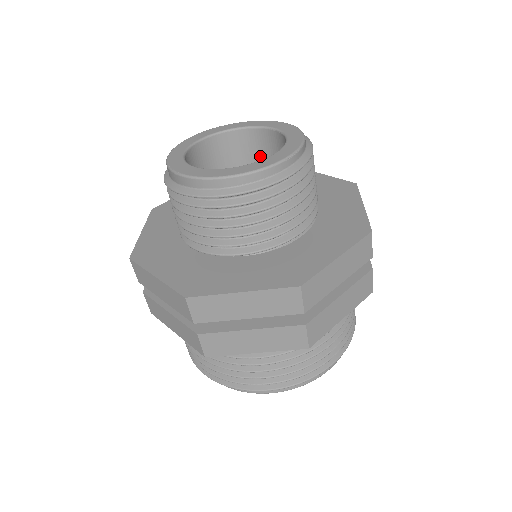
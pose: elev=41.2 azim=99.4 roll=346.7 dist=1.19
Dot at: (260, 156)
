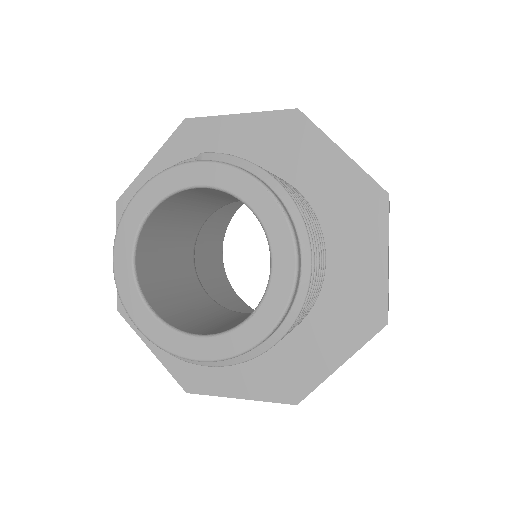
Dot at: occluded
